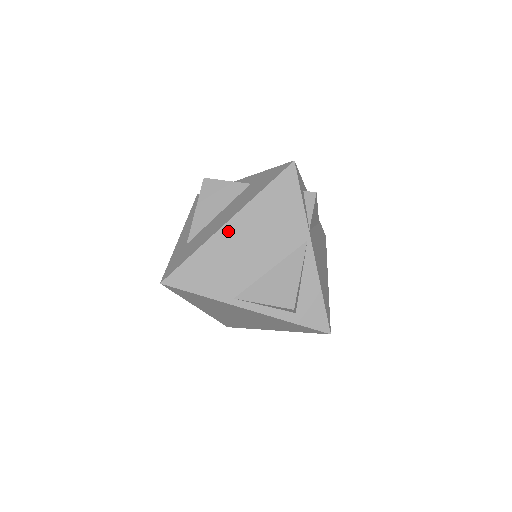
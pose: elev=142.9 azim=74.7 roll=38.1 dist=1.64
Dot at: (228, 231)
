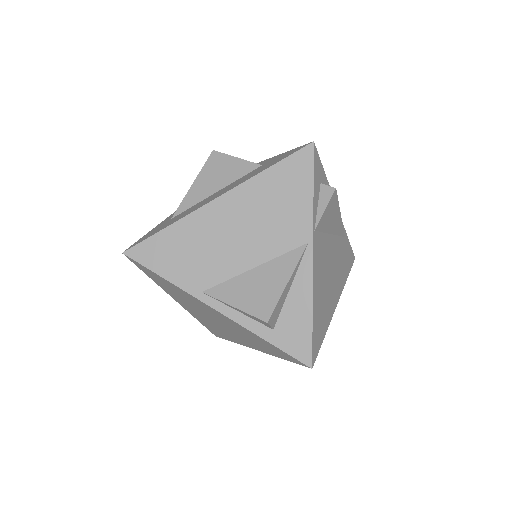
Dot at: (214, 209)
